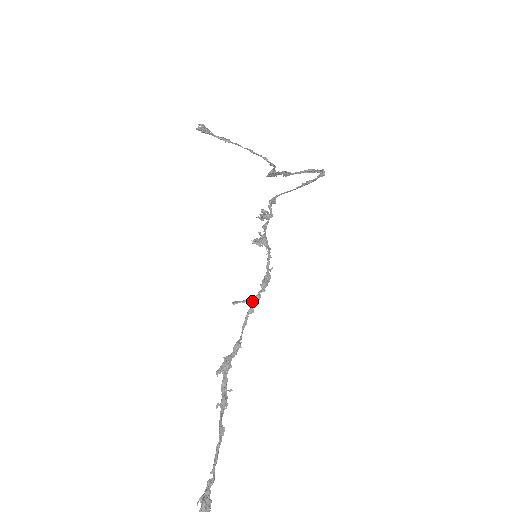
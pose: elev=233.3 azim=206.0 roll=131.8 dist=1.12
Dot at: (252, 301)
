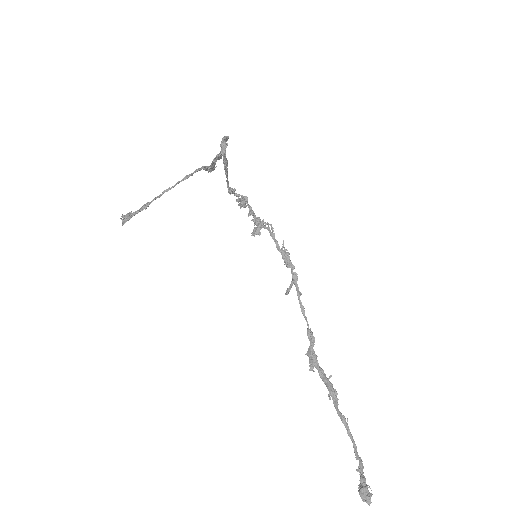
Dot at: occluded
